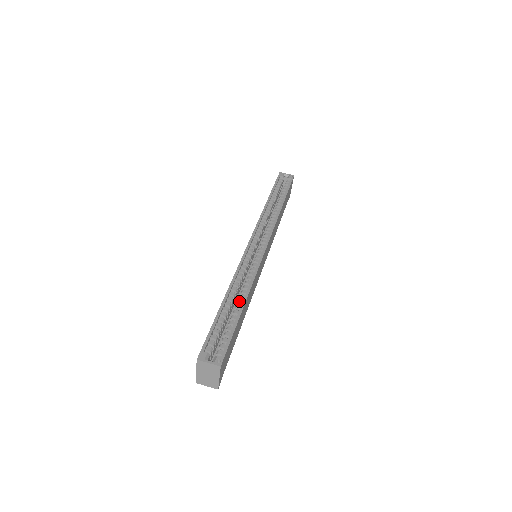
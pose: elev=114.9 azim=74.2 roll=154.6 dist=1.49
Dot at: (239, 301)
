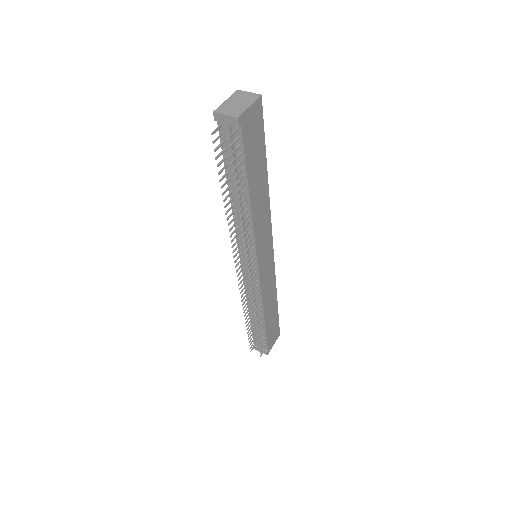
Dot at: occluded
